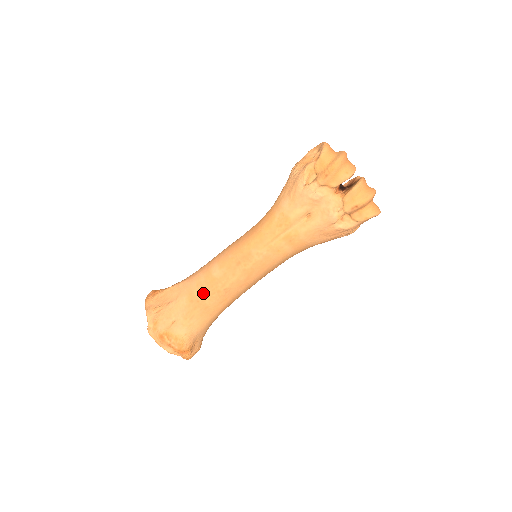
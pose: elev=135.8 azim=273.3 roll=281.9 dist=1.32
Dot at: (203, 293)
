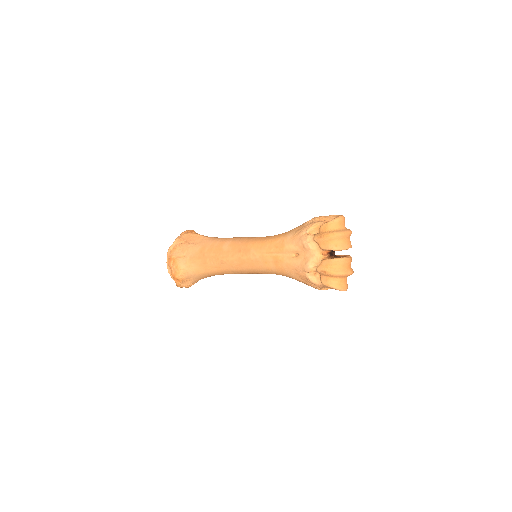
Dot at: (210, 253)
